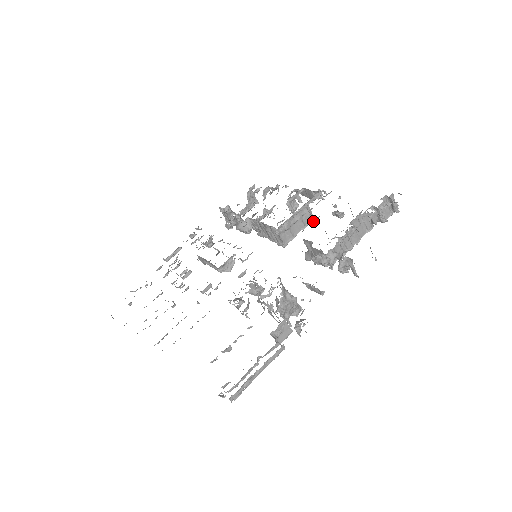
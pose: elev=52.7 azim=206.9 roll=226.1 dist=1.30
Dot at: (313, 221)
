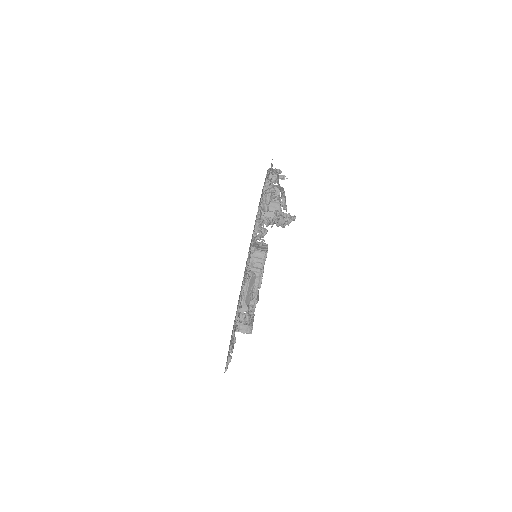
Dot at: occluded
